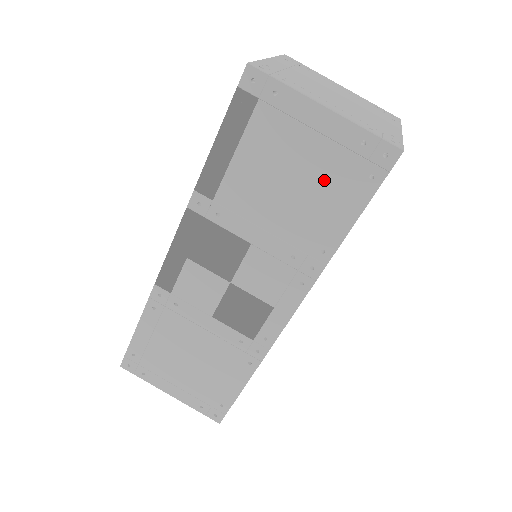
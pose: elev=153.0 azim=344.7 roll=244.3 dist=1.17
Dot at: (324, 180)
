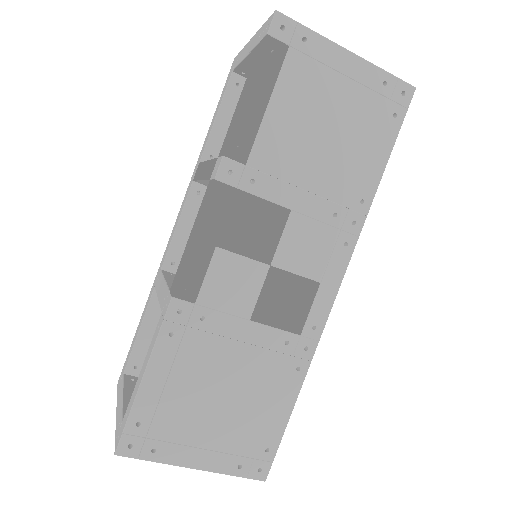
Dot at: (356, 124)
